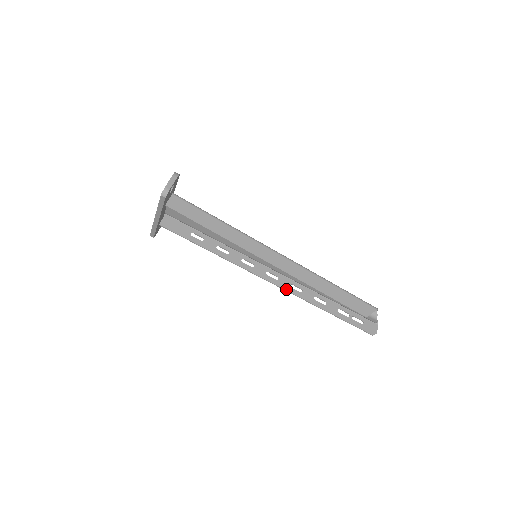
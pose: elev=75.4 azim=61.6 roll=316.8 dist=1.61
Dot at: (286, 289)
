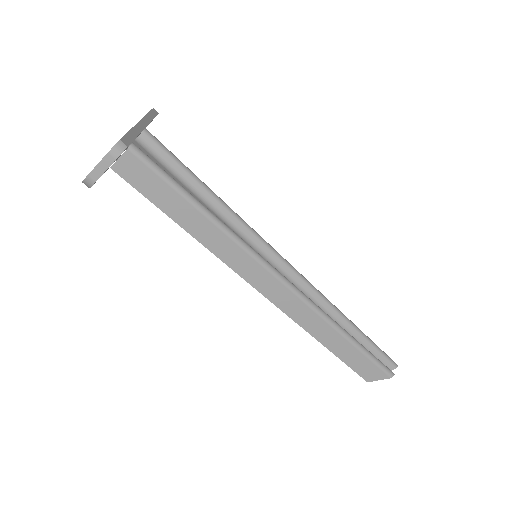
Dot at: occluded
